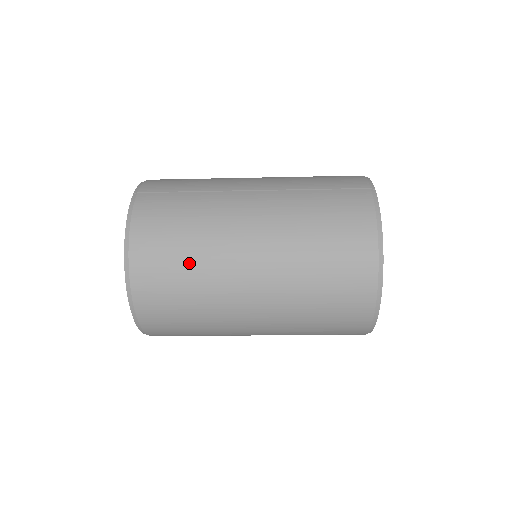
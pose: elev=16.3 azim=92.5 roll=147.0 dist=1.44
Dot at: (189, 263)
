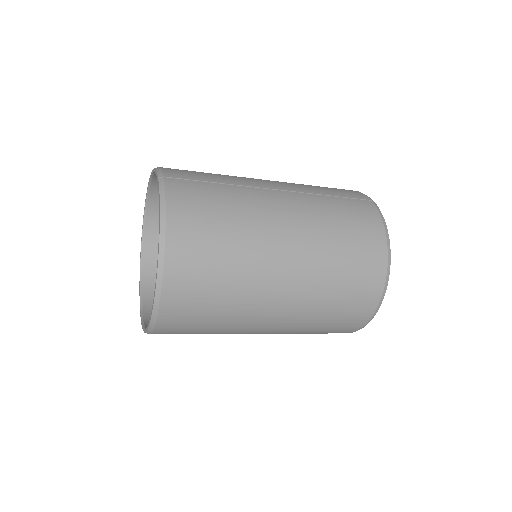
Dot at: (228, 252)
